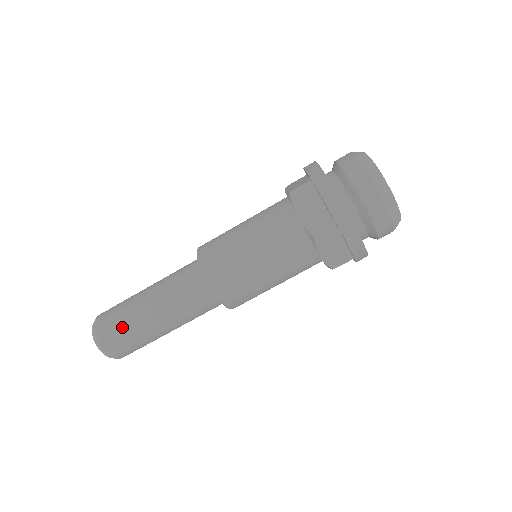
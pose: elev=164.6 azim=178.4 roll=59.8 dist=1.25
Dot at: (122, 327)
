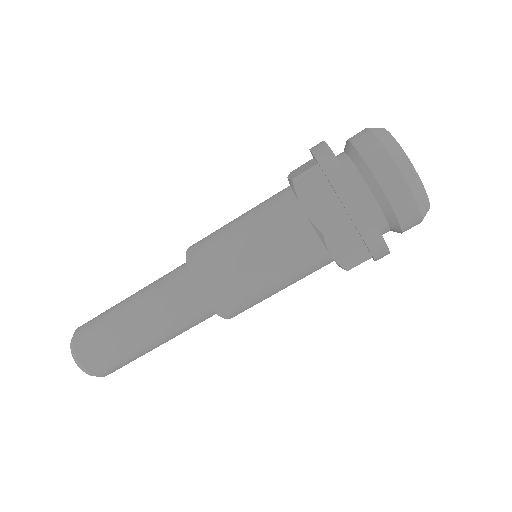
Dot at: (103, 342)
